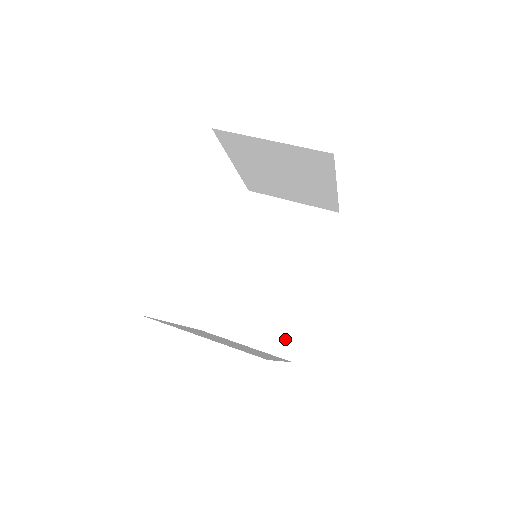
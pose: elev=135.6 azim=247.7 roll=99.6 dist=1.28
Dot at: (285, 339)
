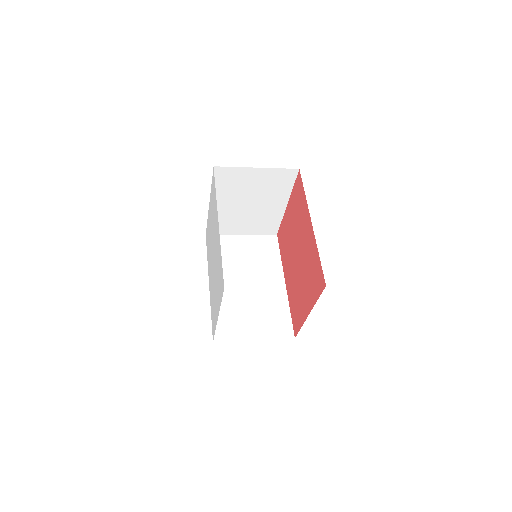
Dot at: (282, 325)
